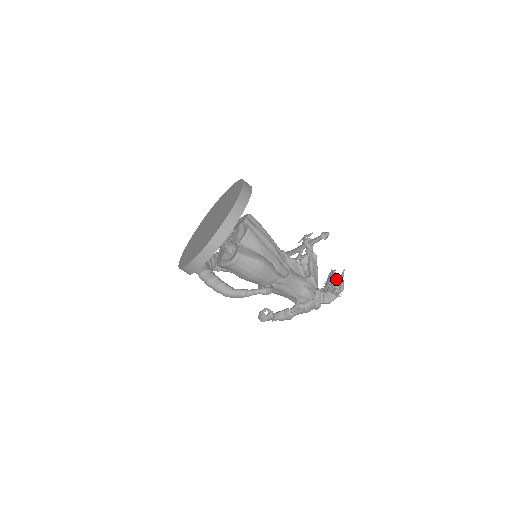
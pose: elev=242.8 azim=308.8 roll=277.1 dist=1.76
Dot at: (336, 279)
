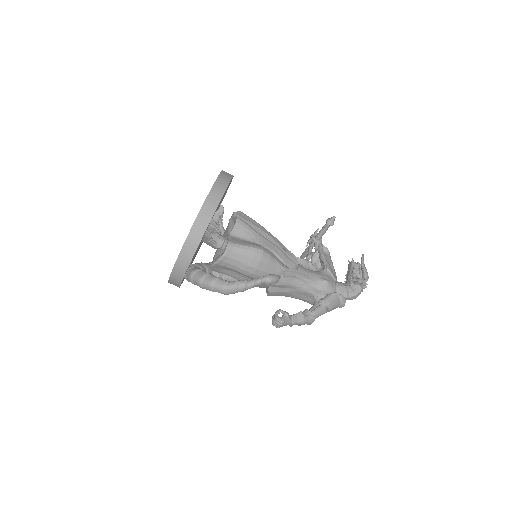
Dot at: (356, 268)
